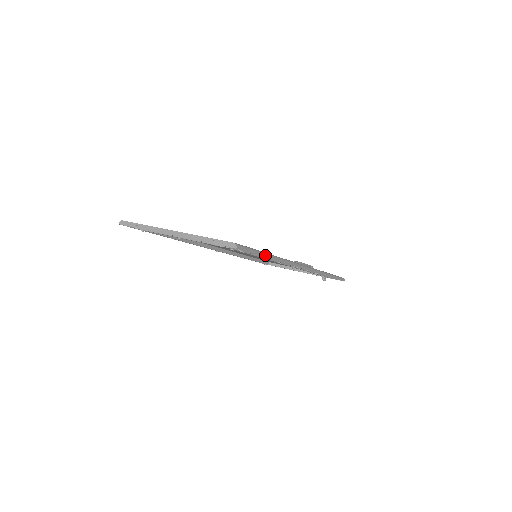
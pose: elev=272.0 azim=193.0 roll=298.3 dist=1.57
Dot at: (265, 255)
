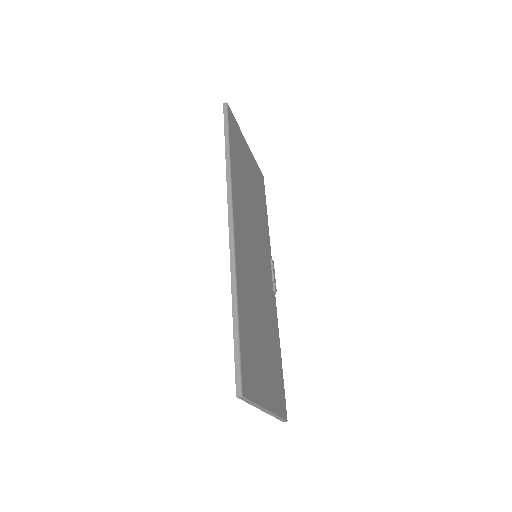
Dot at: occluded
